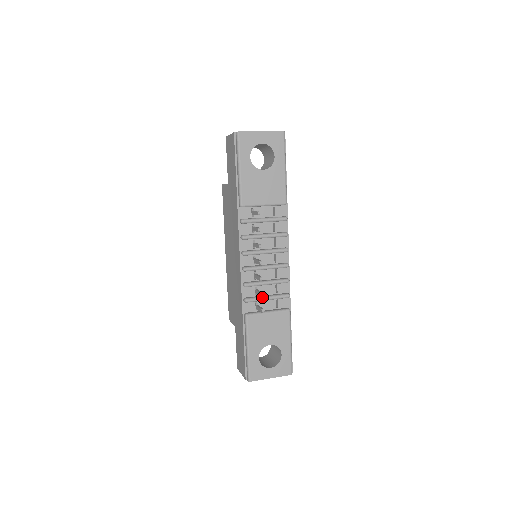
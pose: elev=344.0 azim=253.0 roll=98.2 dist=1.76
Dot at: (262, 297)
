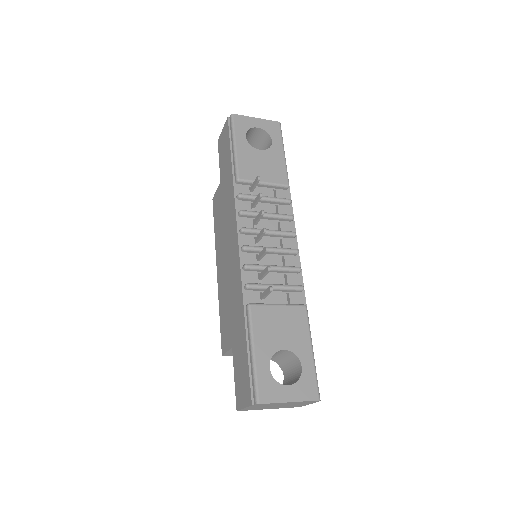
Dot at: (268, 284)
